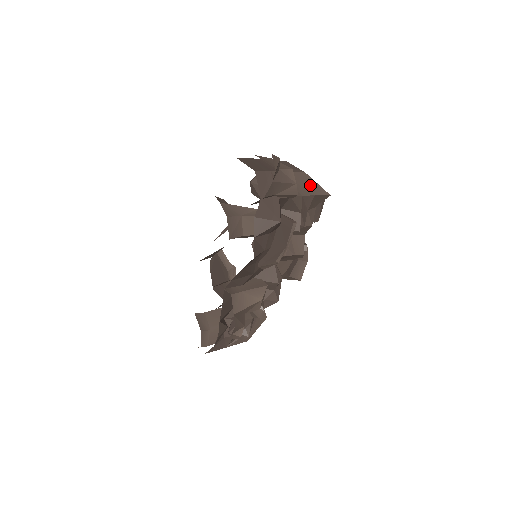
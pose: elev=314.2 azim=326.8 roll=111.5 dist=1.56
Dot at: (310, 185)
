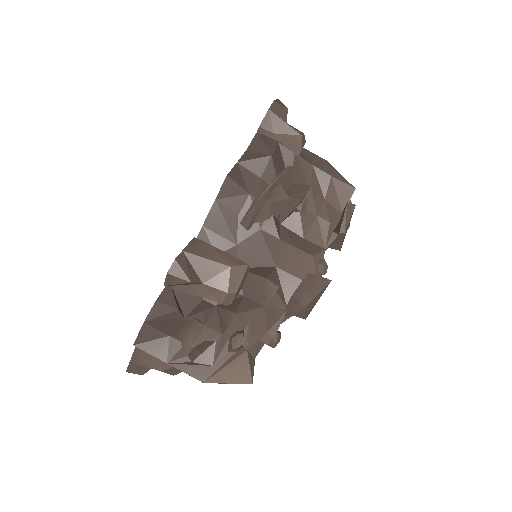
Dot at: (329, 169)
